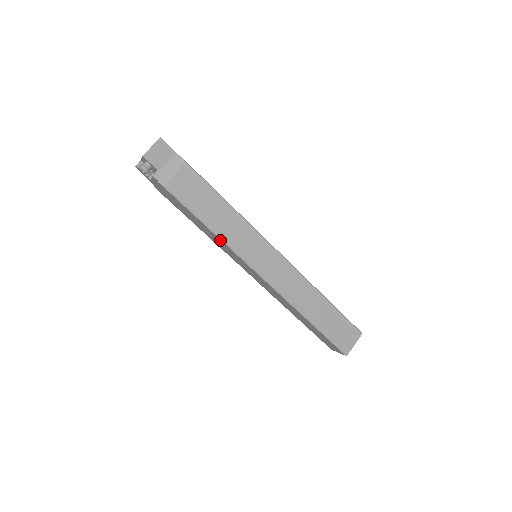
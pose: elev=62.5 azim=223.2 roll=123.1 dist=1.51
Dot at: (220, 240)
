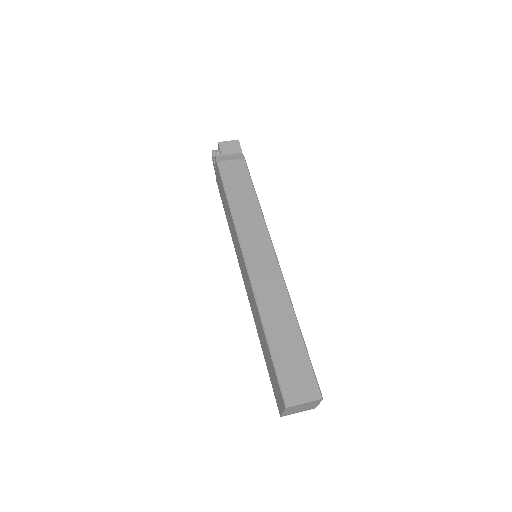
Dot at: (231, 216)
